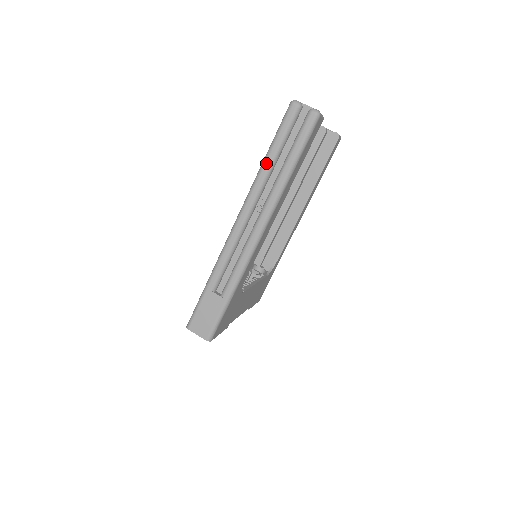
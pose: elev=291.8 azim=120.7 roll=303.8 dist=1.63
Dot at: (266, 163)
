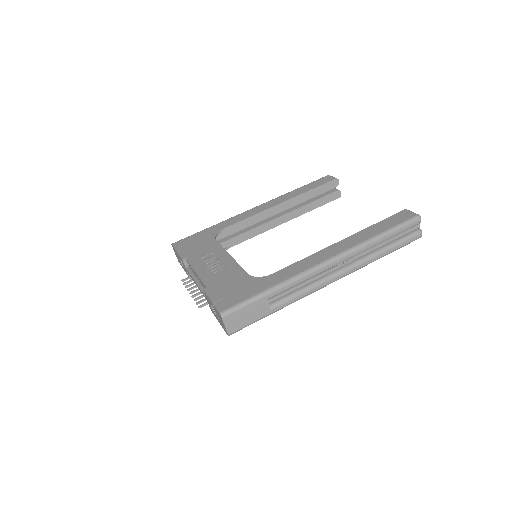
Dot at: (378, 241)
